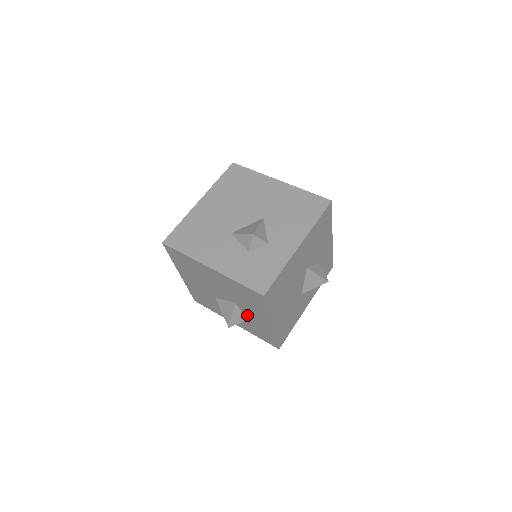
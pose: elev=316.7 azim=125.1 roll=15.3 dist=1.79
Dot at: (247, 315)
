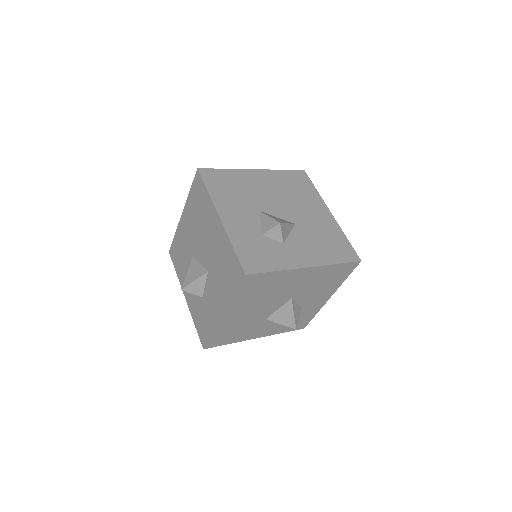
Dot at: (207, 292)
